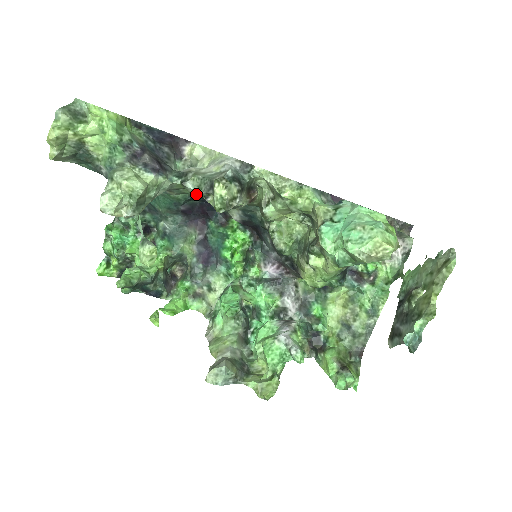
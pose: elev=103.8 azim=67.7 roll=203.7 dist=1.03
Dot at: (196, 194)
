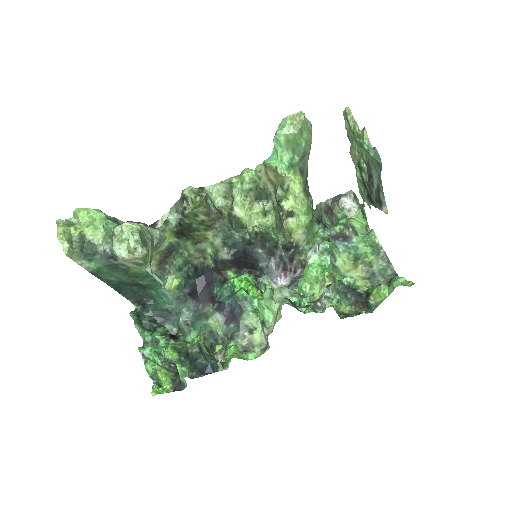
Dot at: (188, 267)
